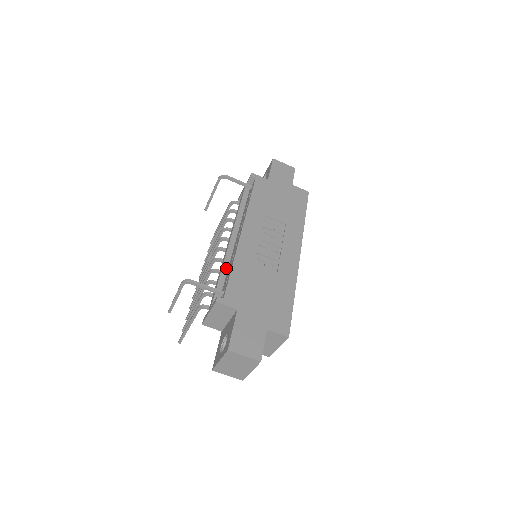
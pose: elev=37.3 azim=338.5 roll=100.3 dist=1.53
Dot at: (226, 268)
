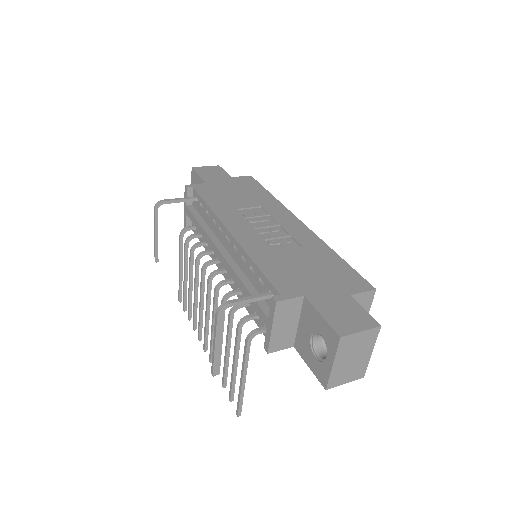
Dot at: (244, 277)
